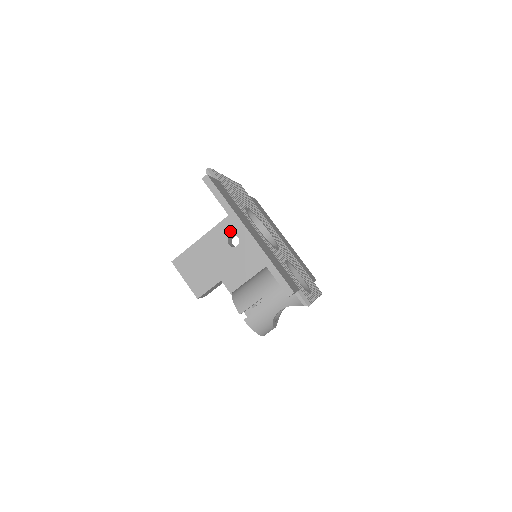
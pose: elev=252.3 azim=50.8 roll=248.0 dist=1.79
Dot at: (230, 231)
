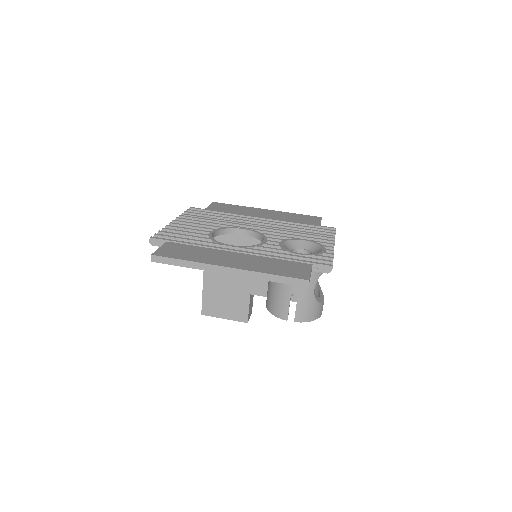
Dot at: occluded
